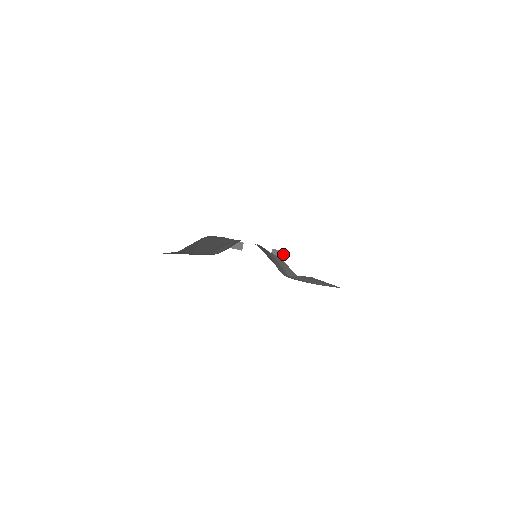
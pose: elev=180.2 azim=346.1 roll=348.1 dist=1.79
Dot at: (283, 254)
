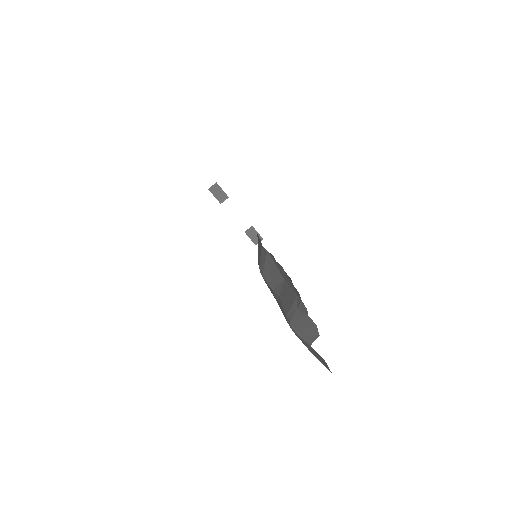
Dot at: occluded
